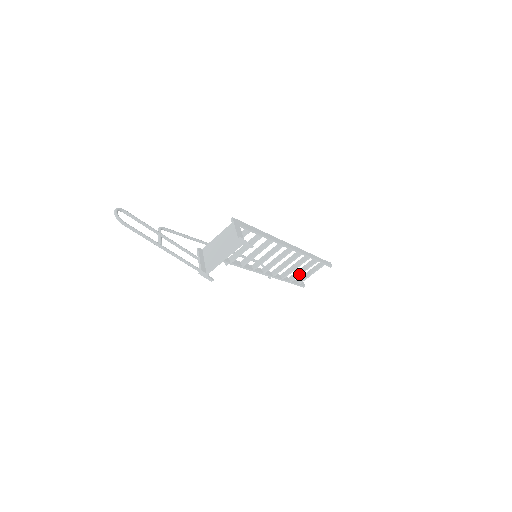
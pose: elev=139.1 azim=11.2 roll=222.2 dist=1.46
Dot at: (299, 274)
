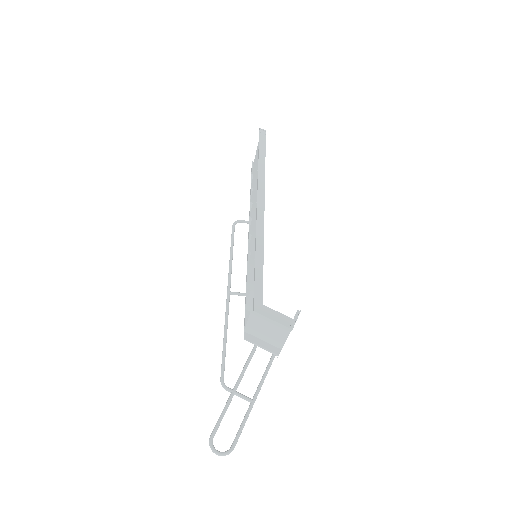
Dot at: occluded
